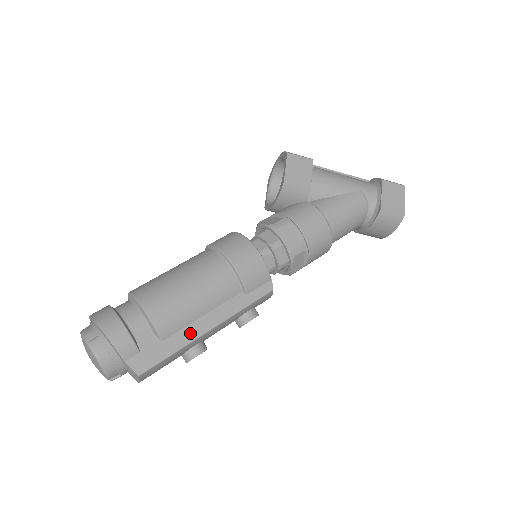
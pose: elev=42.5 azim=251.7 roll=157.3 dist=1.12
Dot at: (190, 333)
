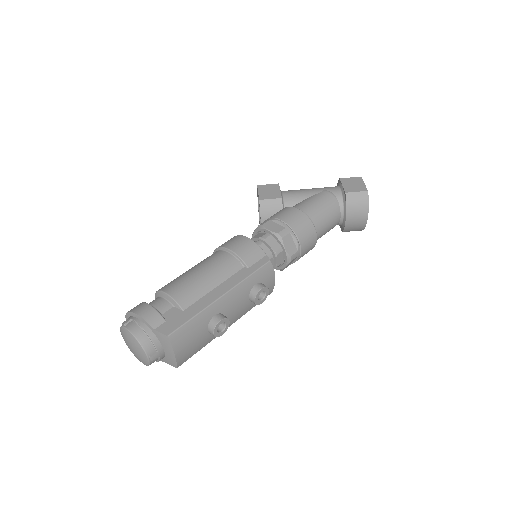
Dot at: (206, 301)
